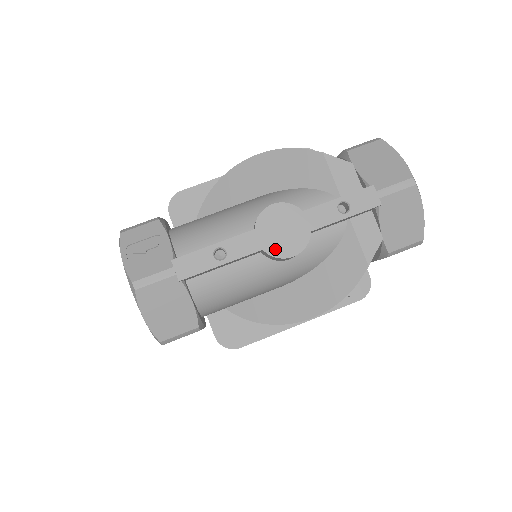
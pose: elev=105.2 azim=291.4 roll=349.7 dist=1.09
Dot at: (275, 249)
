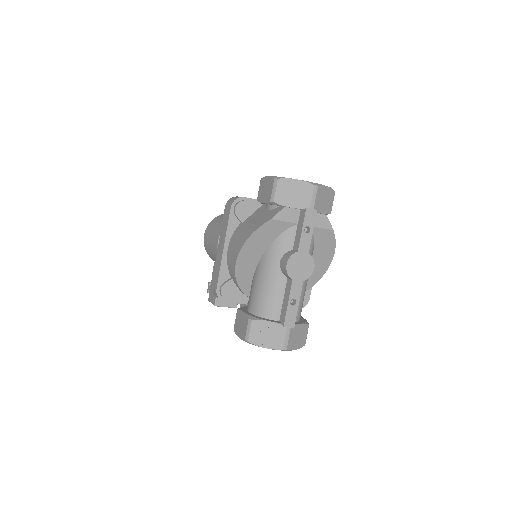
Dot at: (306, 275)
